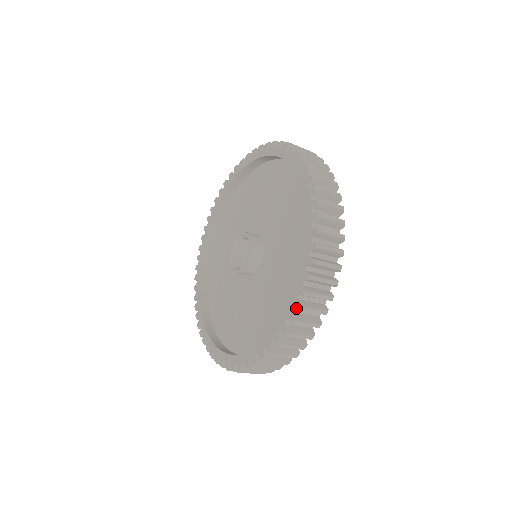
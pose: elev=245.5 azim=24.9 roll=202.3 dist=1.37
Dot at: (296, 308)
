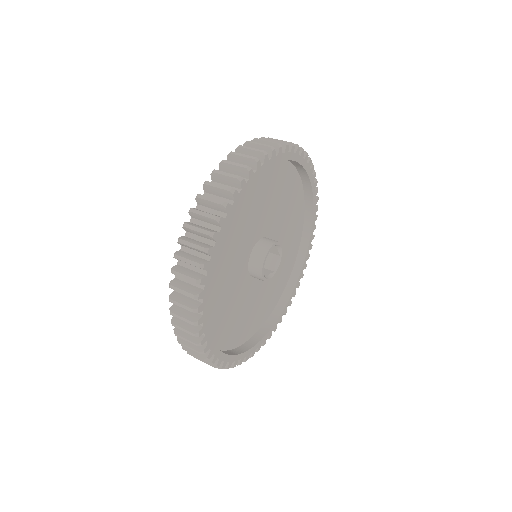
Dot at: (176, 330)
